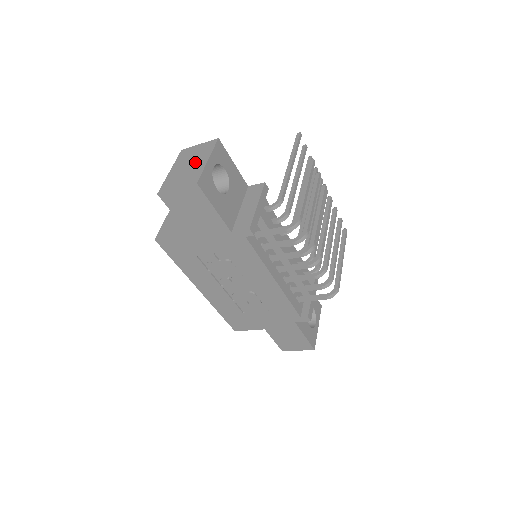
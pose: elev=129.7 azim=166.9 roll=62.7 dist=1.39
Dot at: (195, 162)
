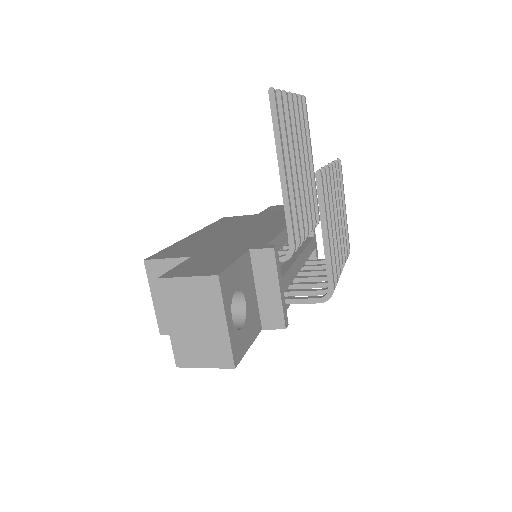
Dot at: (205, 322)
